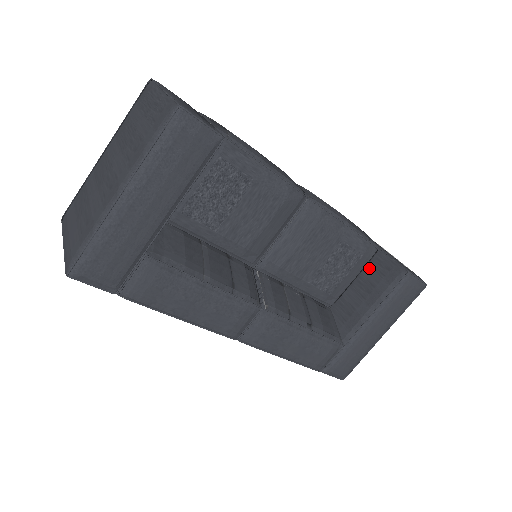
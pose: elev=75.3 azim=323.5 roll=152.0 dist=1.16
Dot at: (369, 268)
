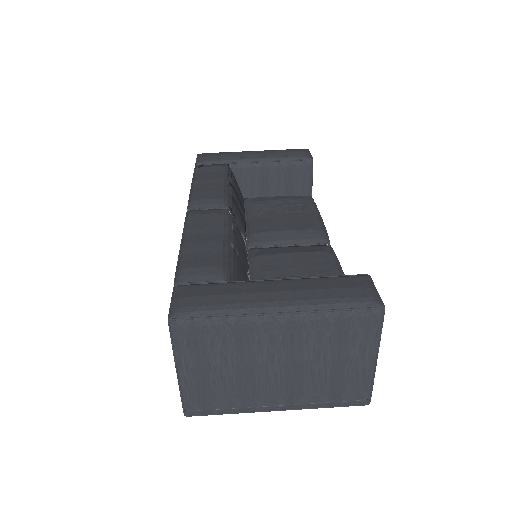
Dot at: occluded
